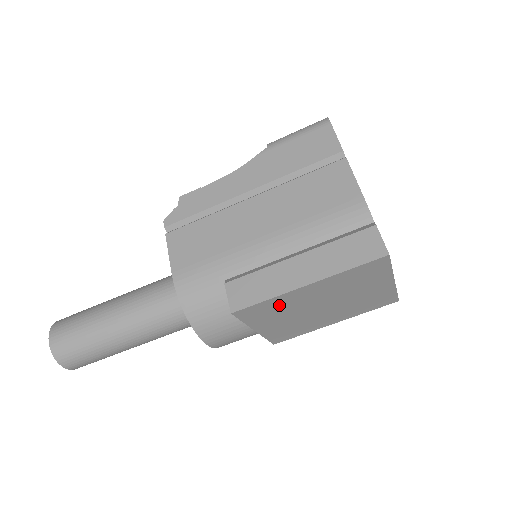
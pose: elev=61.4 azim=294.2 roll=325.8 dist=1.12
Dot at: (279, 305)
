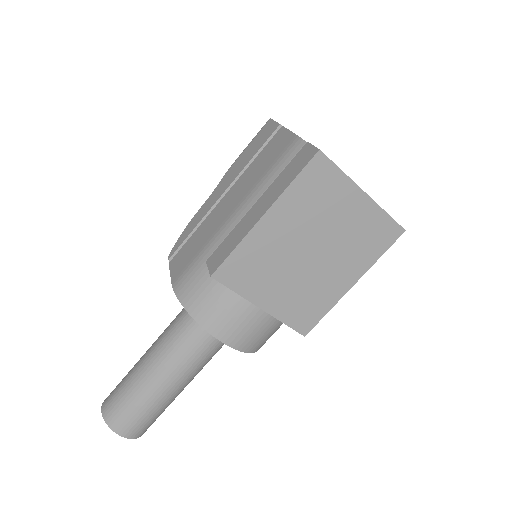
Dot at: (256, 256)
